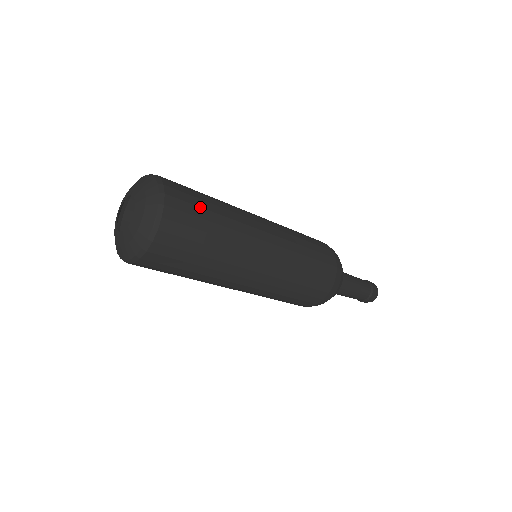
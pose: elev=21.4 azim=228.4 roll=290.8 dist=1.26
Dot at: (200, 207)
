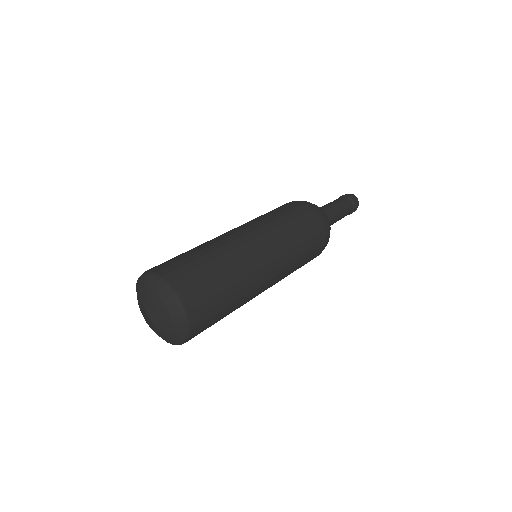
Dot at: (216, 320)
